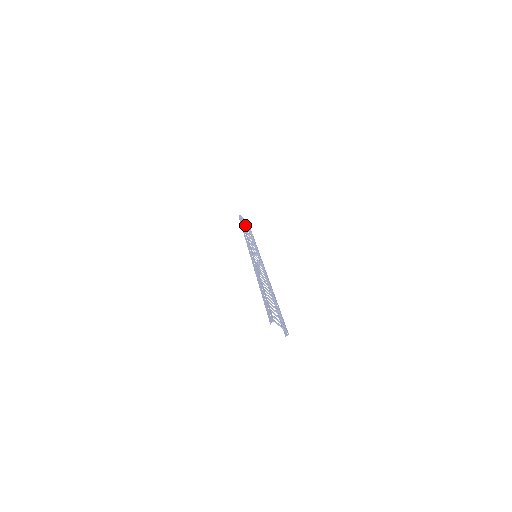
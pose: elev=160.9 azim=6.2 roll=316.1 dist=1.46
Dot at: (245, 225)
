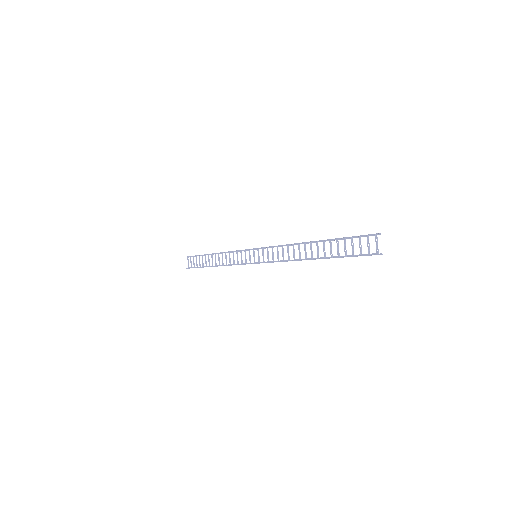
Dot at: occluded
